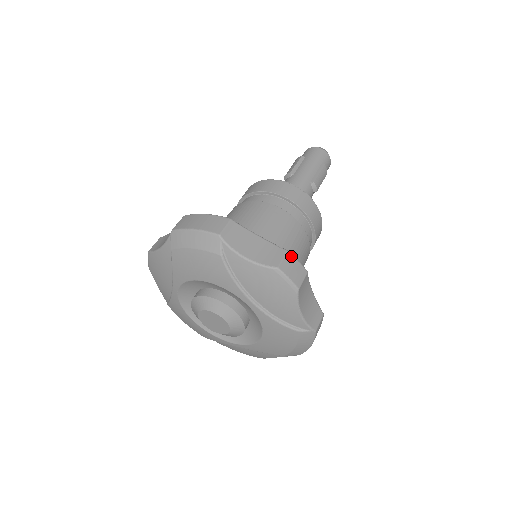
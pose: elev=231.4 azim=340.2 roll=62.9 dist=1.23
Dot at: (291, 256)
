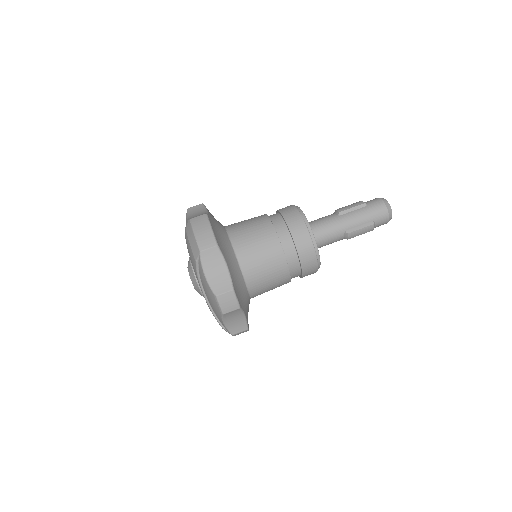
Dot at: (233, 294)
